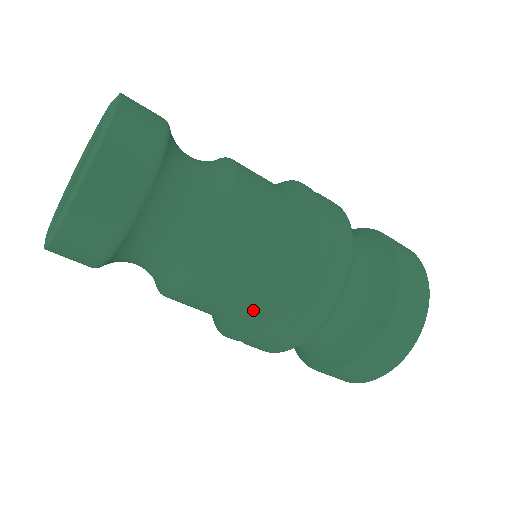
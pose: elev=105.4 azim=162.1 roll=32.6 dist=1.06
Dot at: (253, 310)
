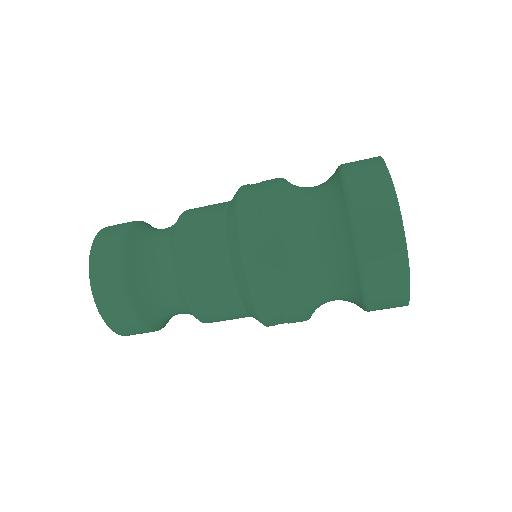
Dot at: (251, 315)
